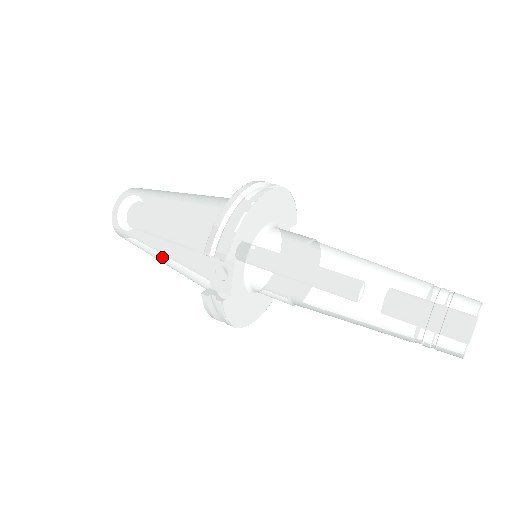
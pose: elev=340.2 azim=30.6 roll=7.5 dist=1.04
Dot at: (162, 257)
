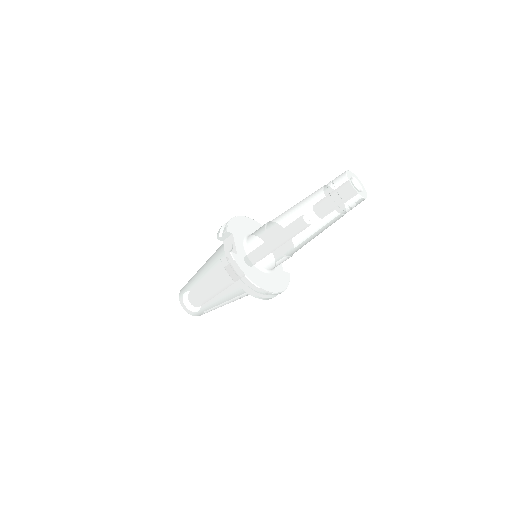
Dot at: (206, 285)
